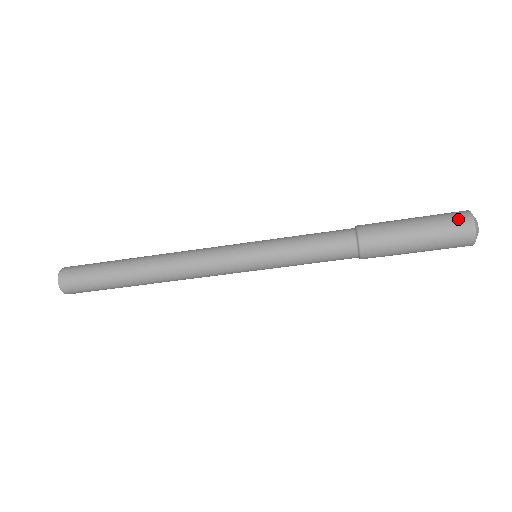
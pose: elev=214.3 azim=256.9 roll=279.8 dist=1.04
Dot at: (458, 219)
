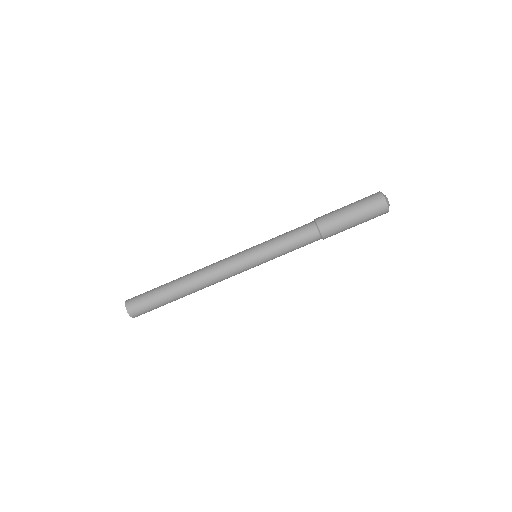
Dot at: (374, 198)
